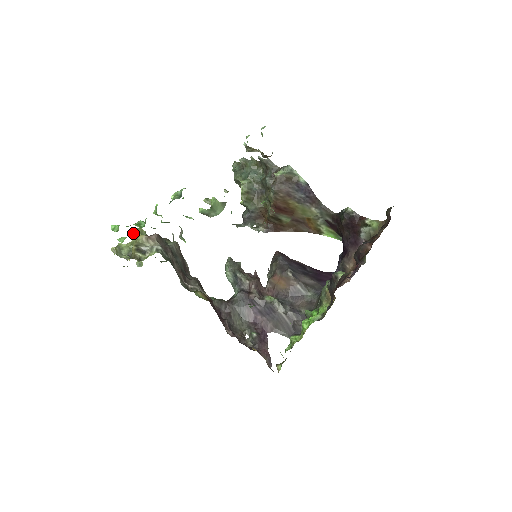
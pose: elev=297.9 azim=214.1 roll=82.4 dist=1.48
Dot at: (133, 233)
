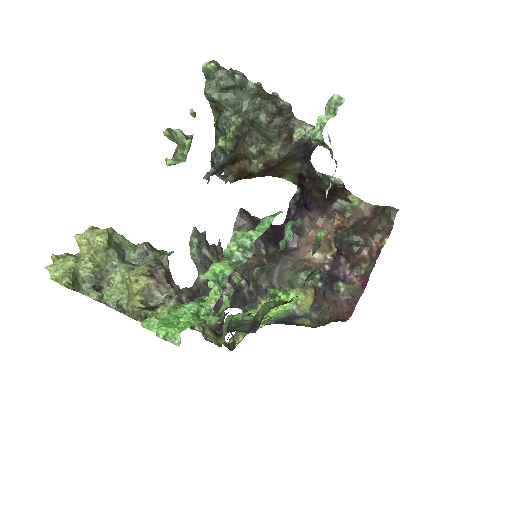
Dot at: (96, 245)
